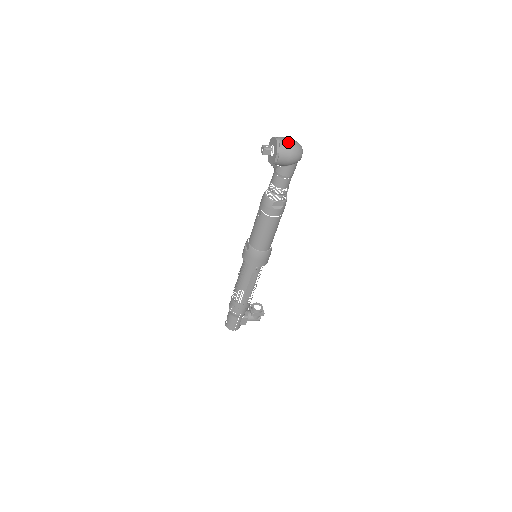
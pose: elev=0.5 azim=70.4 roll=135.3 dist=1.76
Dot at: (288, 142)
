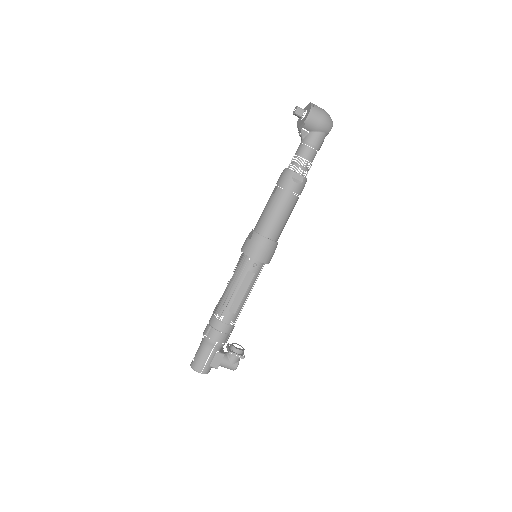
Dot at: (321, 108)
